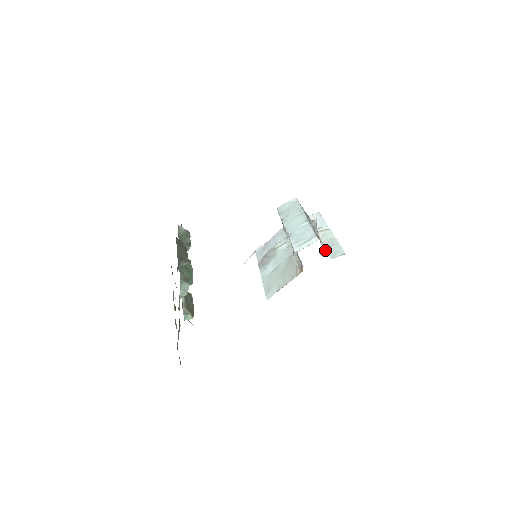
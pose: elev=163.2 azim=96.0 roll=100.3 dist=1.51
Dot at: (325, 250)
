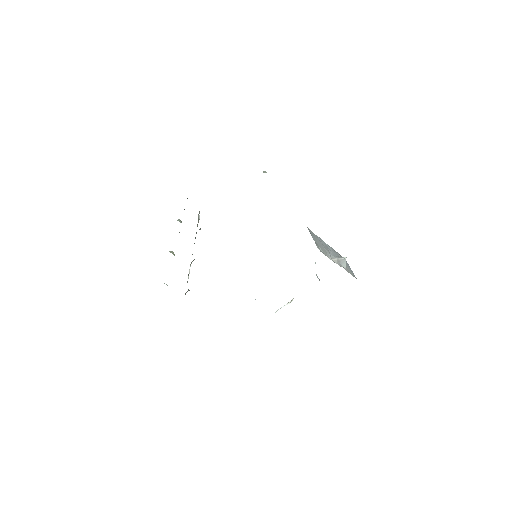
Dot at: (323, 252)
